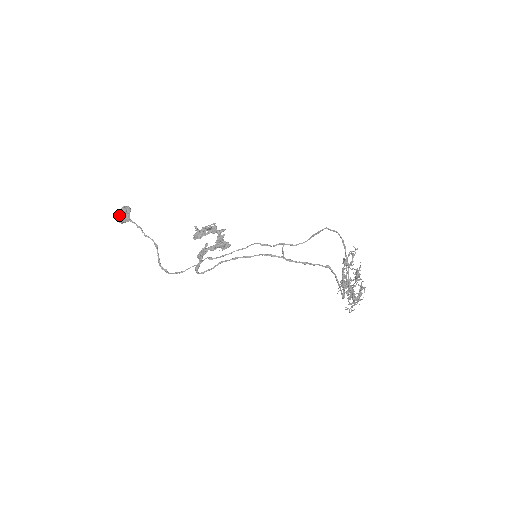
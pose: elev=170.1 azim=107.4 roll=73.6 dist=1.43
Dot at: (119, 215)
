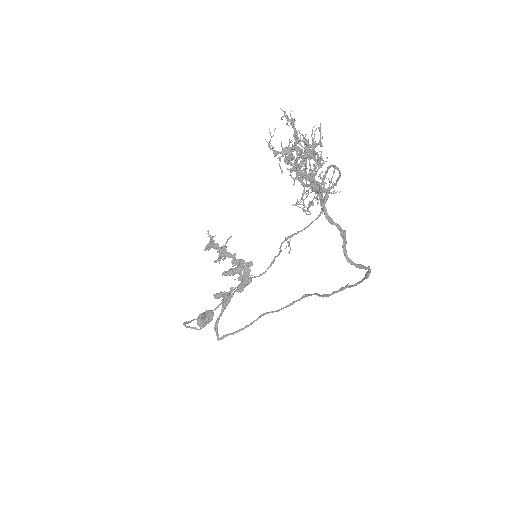
Dot at: occluded
